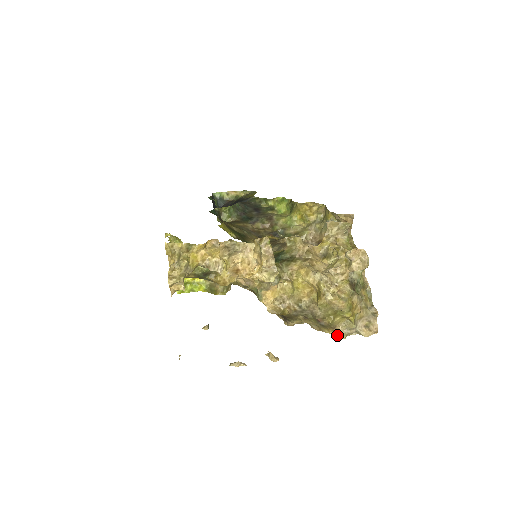
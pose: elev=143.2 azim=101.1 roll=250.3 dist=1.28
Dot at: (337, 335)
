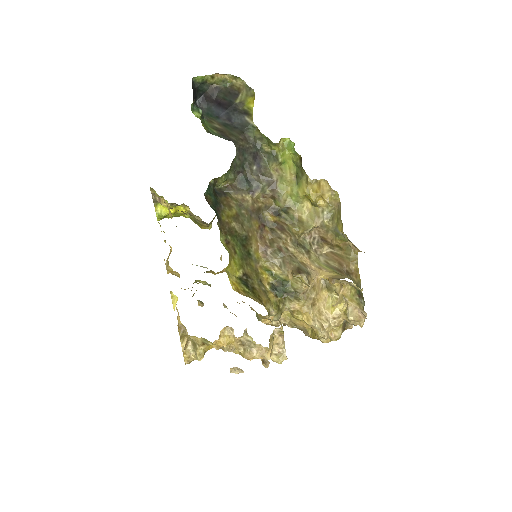
Dot at: occluded
